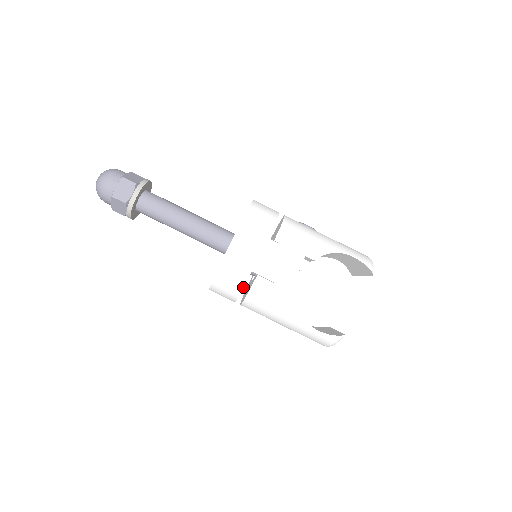
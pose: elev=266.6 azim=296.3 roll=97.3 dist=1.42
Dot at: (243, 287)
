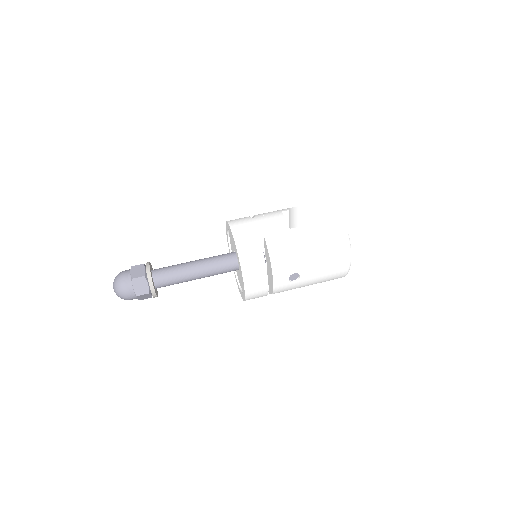
Dot at: (262, 251)
